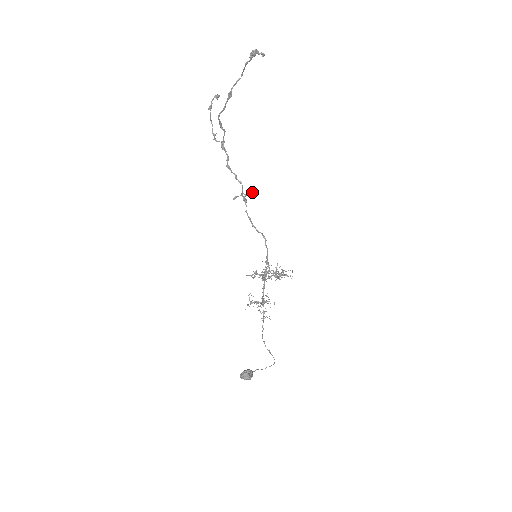
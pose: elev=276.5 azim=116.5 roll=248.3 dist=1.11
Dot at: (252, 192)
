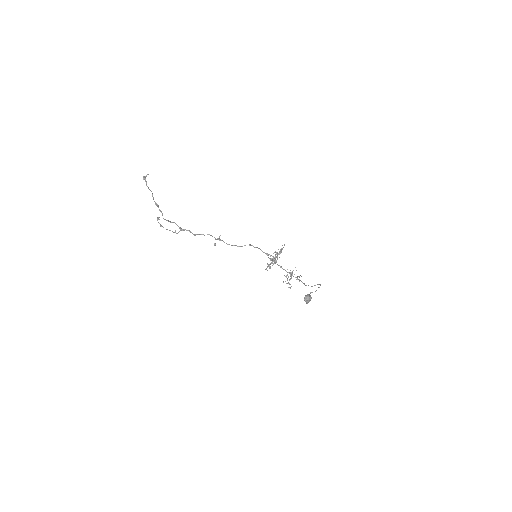
Dot at: occluded
